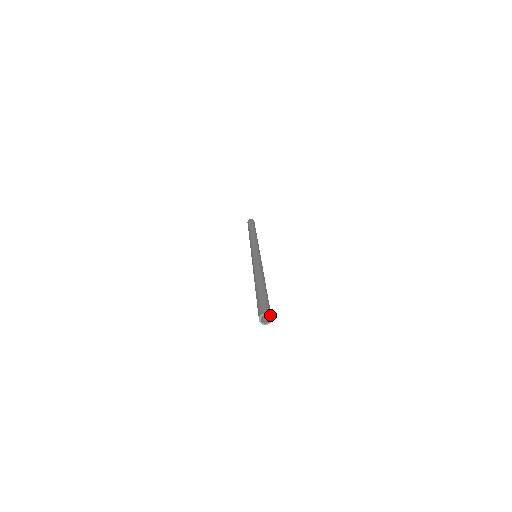
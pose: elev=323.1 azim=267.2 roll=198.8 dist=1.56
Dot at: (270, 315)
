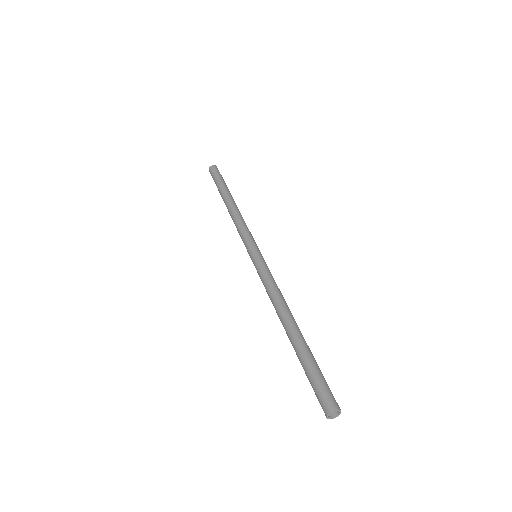
Dot at: (339, 410)
